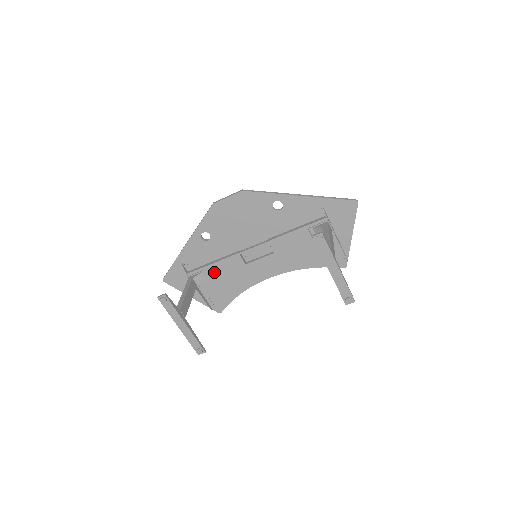
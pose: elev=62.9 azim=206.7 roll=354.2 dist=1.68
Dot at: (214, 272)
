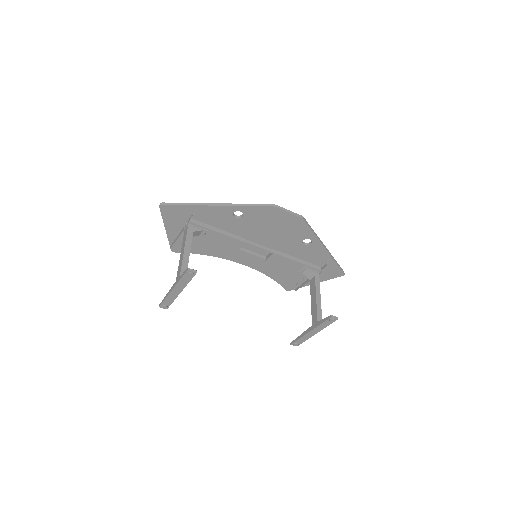
Dot at: (211, 236)
